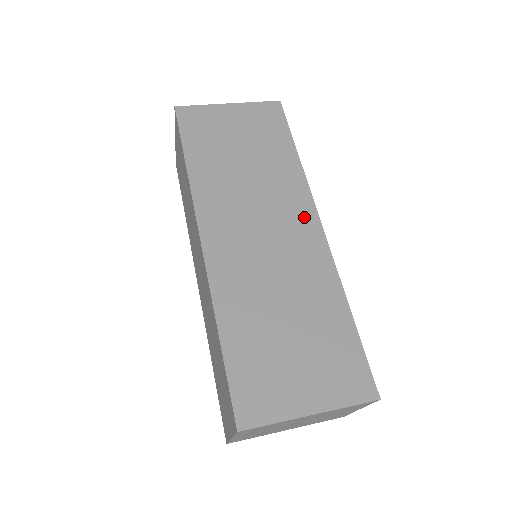
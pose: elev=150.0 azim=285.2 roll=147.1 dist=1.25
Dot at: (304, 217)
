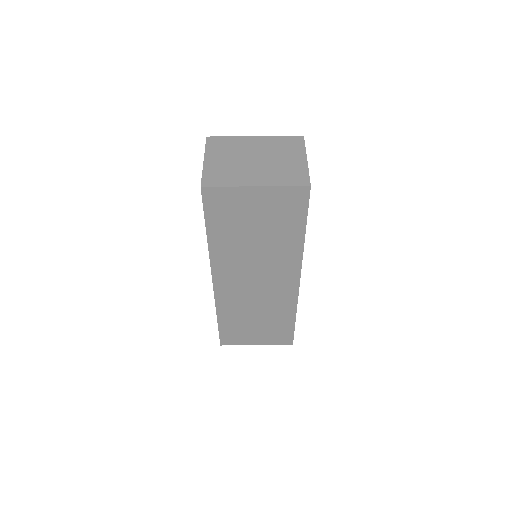
Dot at: (289, 277)
